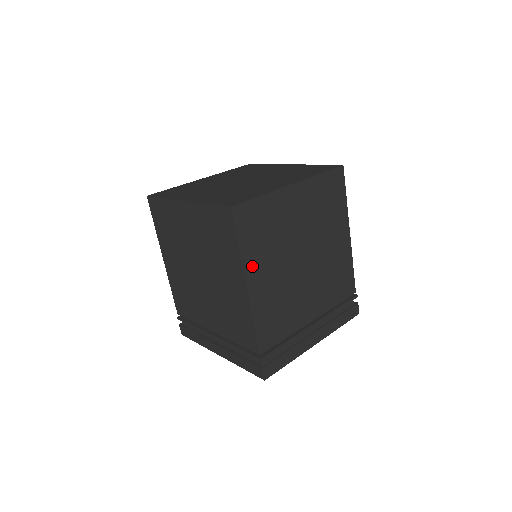
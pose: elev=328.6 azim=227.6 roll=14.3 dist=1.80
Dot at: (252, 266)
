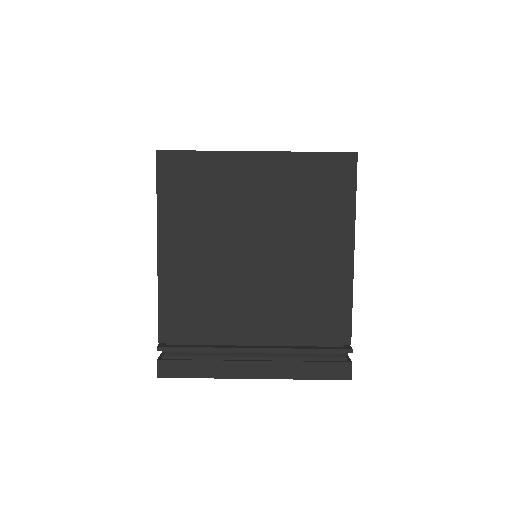
Dot at: (171, 229)
